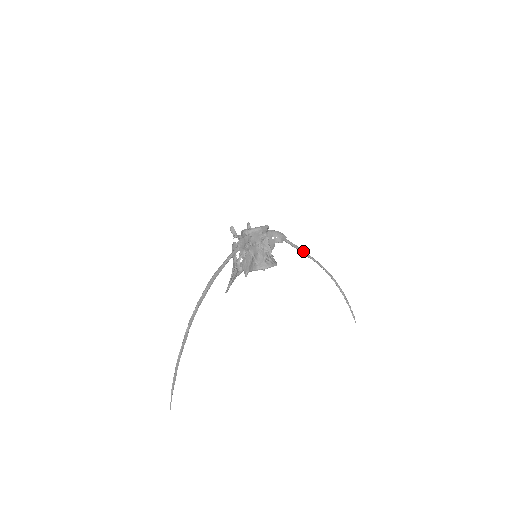
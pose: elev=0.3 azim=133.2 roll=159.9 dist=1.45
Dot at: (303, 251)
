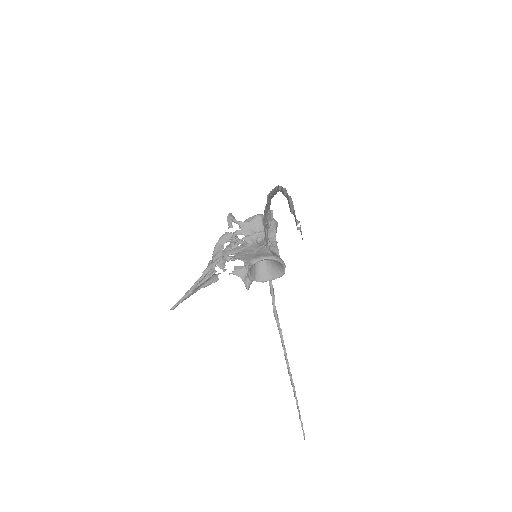
Dot at: occluded
